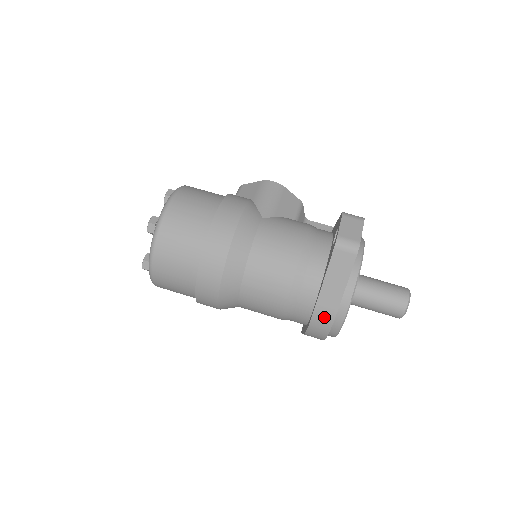
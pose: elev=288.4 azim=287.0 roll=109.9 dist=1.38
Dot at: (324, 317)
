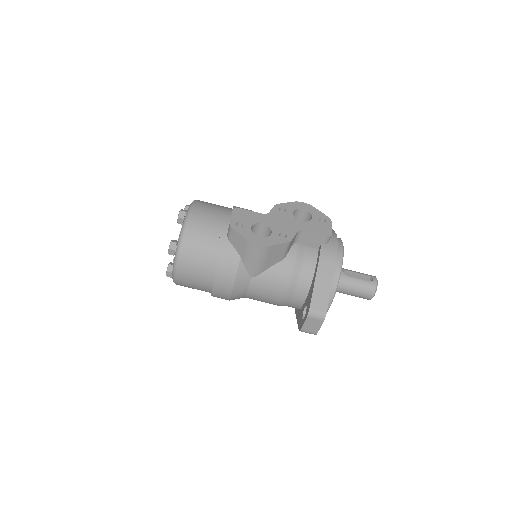
Dot at: occluded
